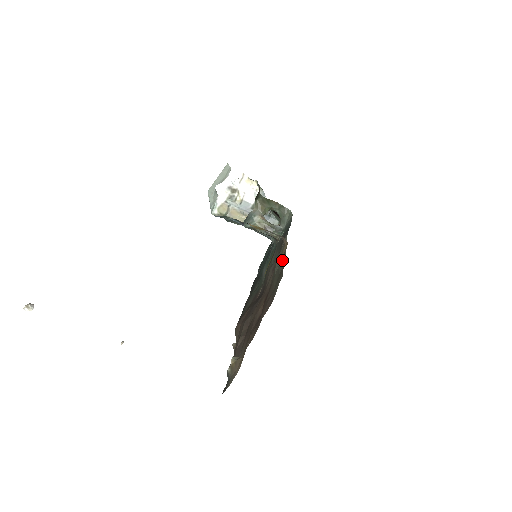
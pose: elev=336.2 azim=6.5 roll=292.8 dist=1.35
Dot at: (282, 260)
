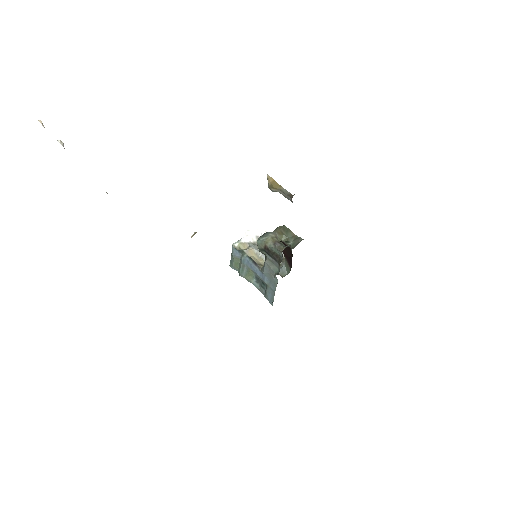
Dot at: occluded
